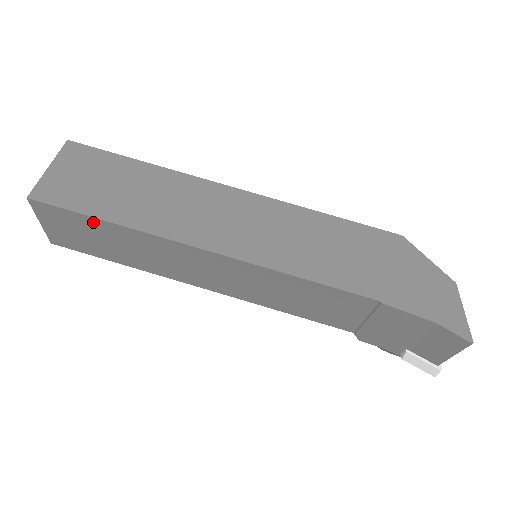
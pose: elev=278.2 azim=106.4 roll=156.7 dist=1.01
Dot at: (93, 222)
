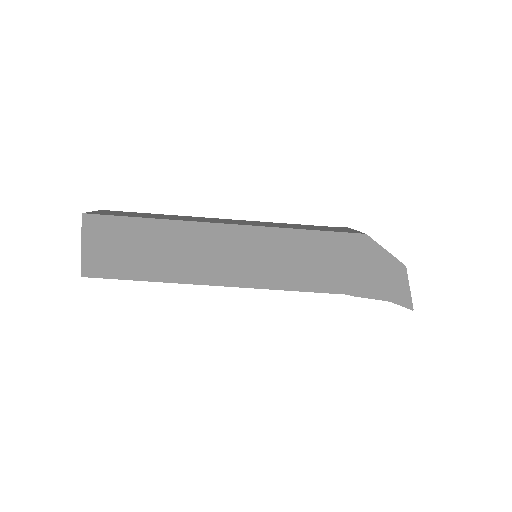
Dot at: (134, 279)
